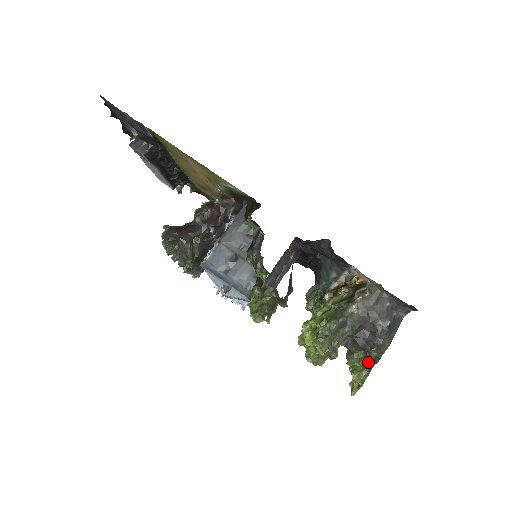
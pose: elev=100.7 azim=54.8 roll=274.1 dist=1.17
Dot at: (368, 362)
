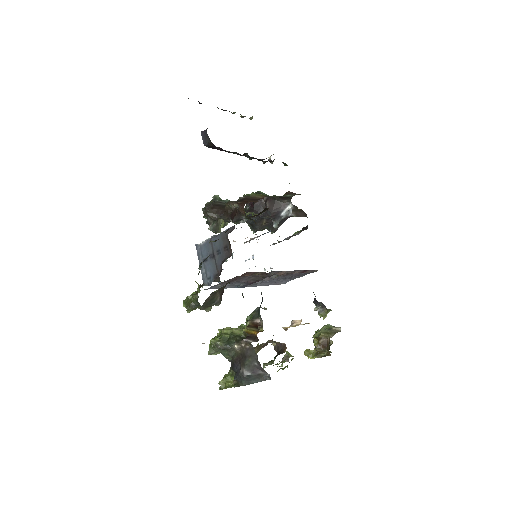
Dot at: (236, 381)
